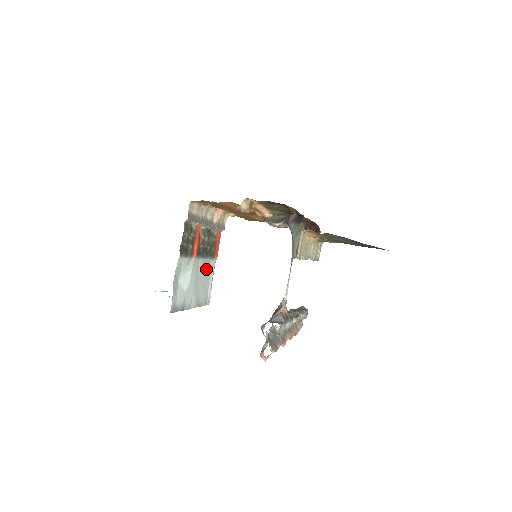
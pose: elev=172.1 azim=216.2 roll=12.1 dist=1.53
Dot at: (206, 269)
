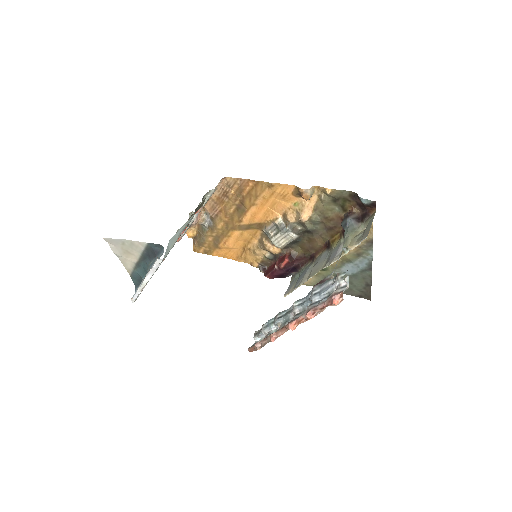
Dot at: occluded
